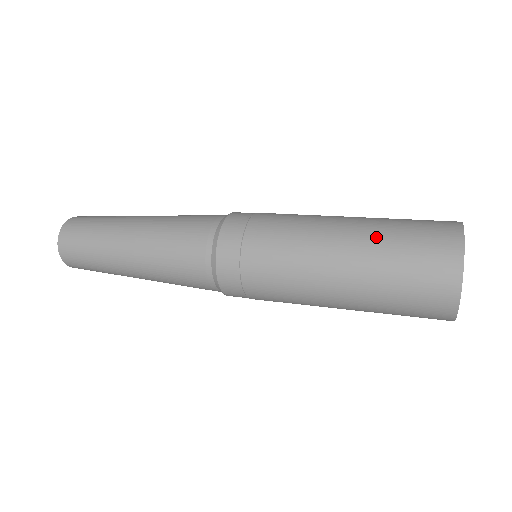
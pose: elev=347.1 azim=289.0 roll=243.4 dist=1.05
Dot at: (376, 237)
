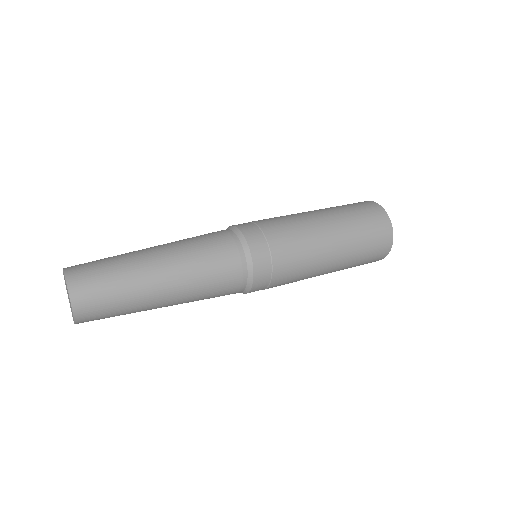
Dot at: (344, 217)
